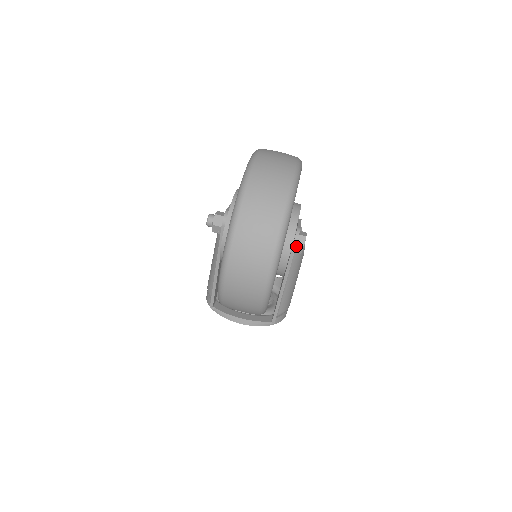
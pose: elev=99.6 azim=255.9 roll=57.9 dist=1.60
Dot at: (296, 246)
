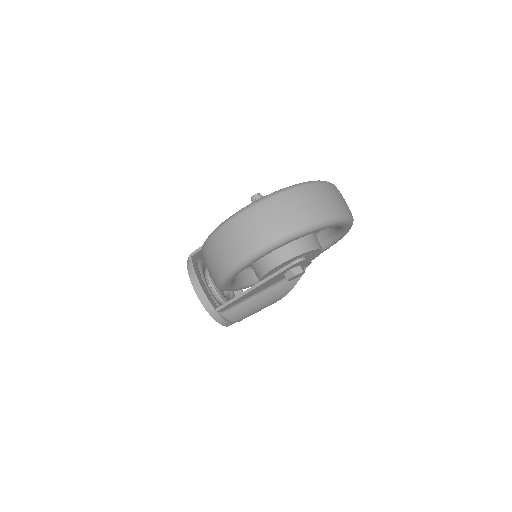
Dot at: (290, 270)
